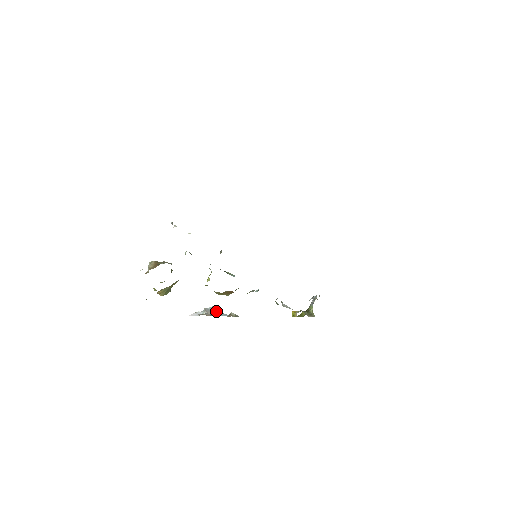
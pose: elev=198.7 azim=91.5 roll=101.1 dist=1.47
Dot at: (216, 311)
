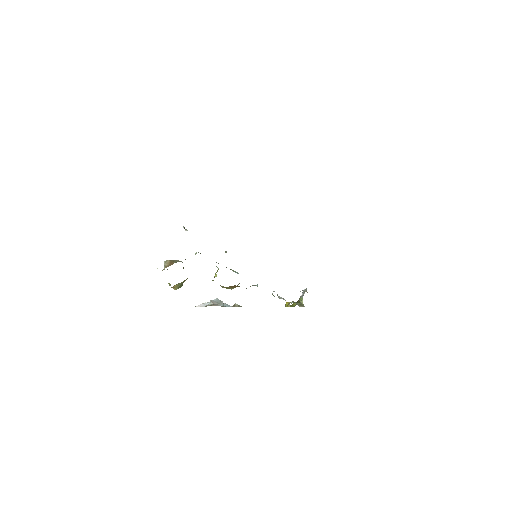
Dot at: (221, 302)
